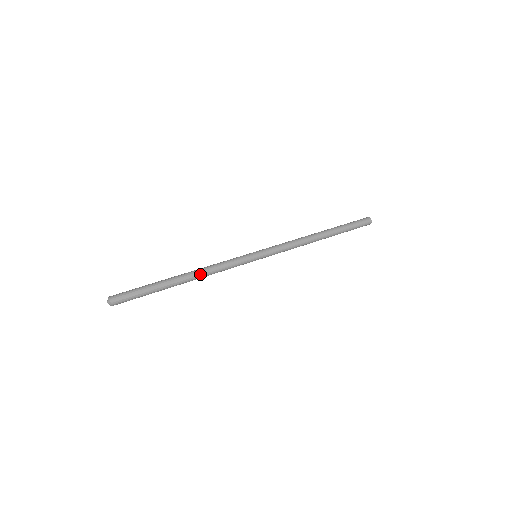
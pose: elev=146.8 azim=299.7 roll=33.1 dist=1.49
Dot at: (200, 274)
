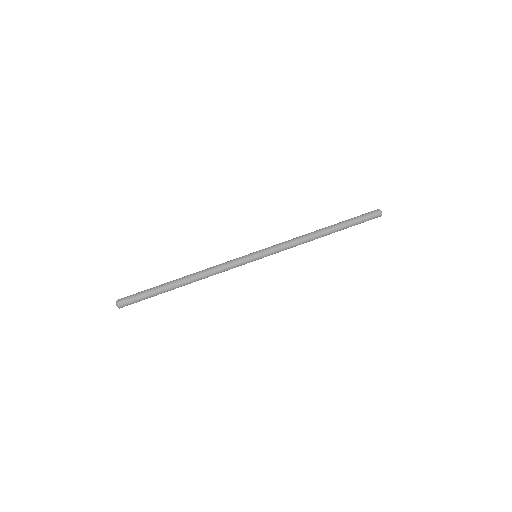
Dot at: (199, 275)
